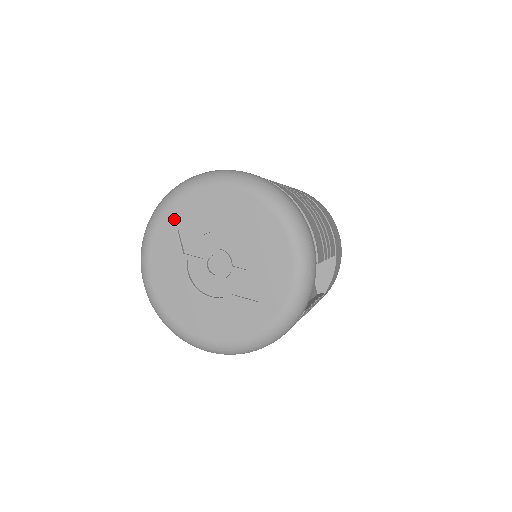
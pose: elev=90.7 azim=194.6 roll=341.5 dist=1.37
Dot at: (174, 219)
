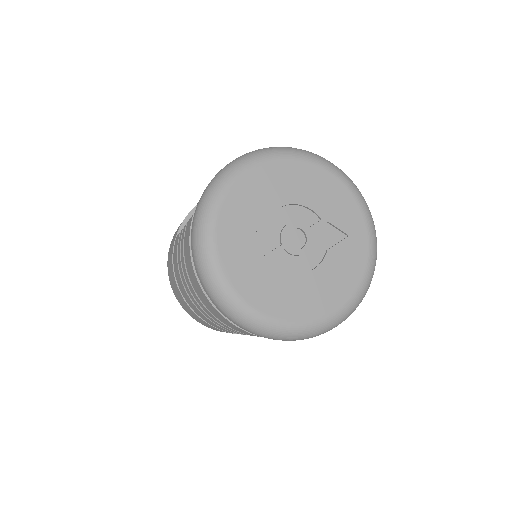
Dot at: (229, 236)
